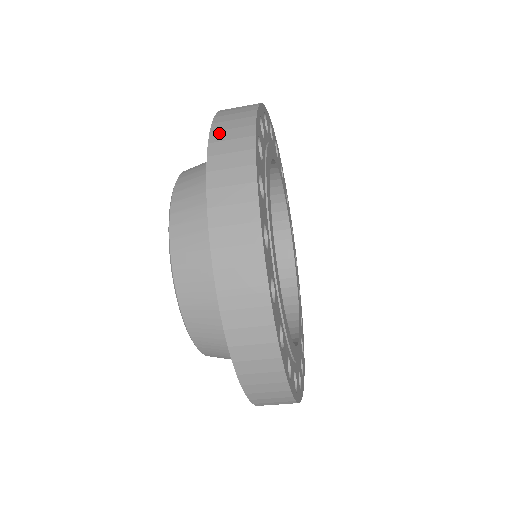
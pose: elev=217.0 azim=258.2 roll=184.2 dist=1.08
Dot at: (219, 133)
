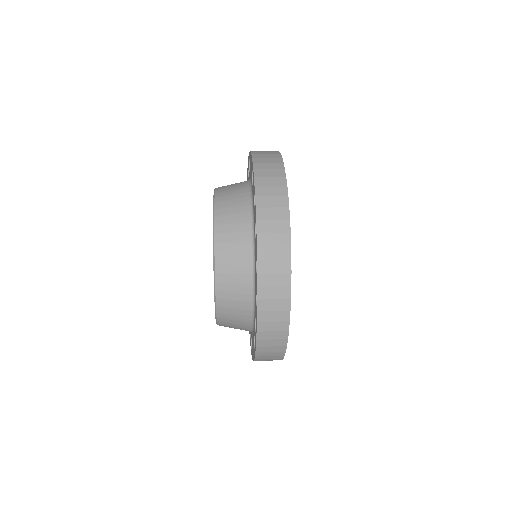
Dot at: (265, 263)
